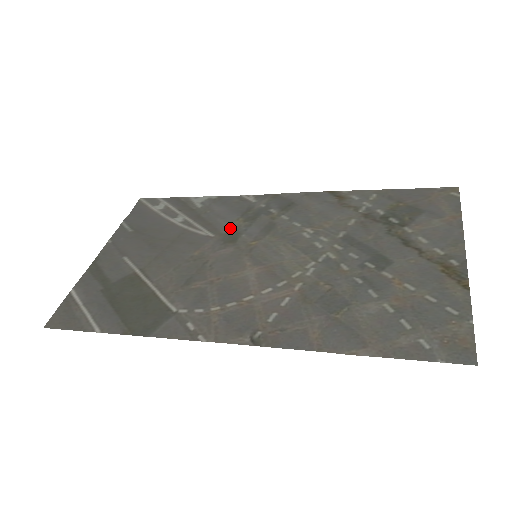
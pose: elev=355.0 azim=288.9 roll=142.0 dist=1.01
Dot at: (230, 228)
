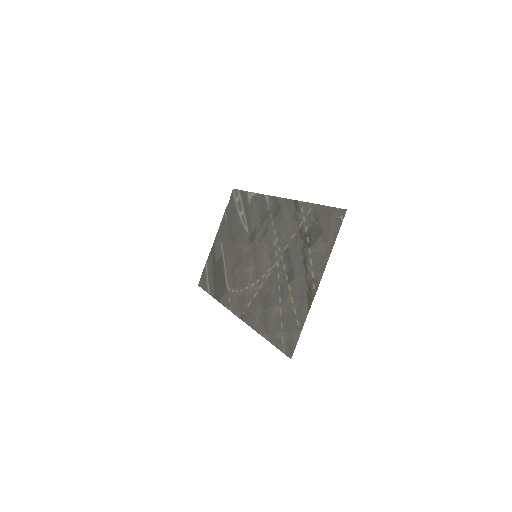
Dot at: (254, 228)
